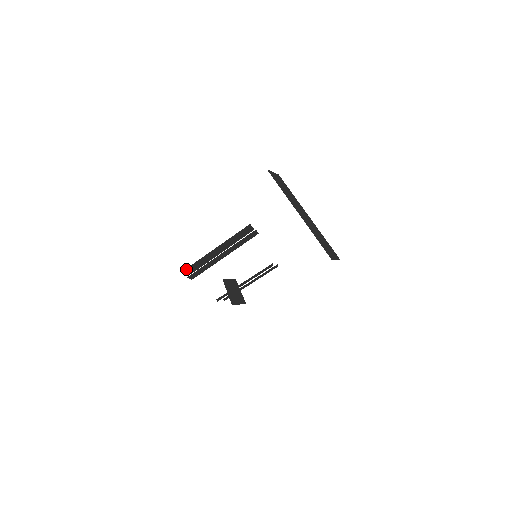
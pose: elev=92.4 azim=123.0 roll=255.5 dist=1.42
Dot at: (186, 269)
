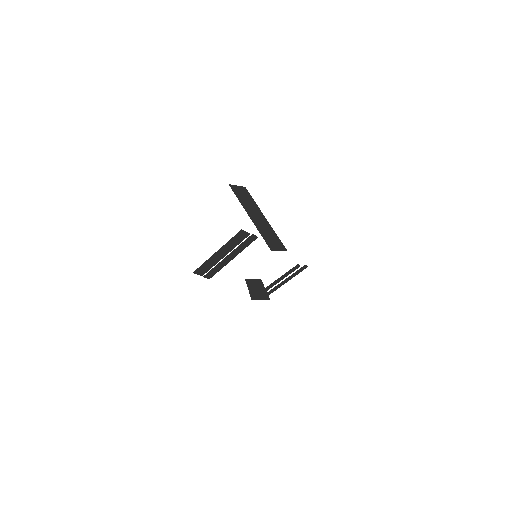
Dot at: (197, 270)
